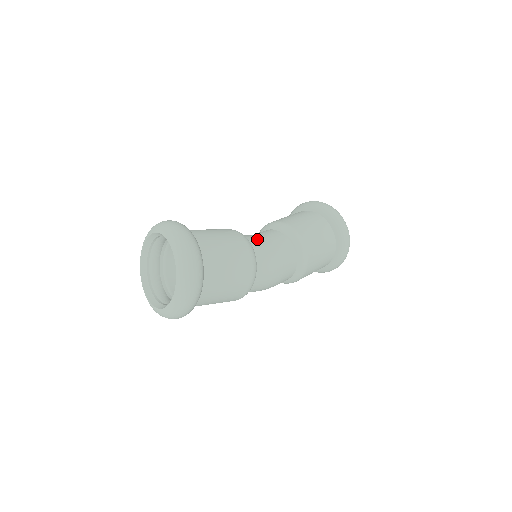
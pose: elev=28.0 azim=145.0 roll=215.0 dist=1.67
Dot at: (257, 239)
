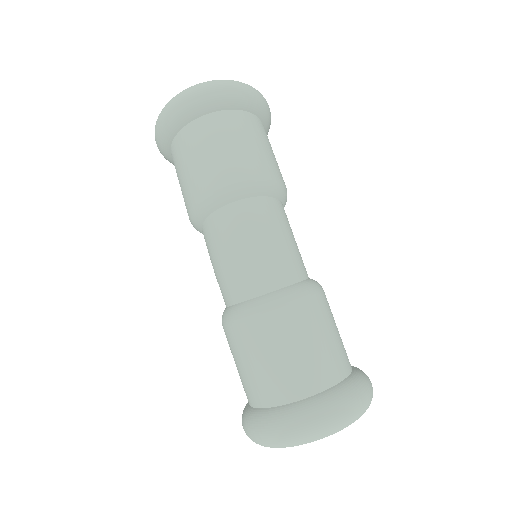
Dot at: occluded
